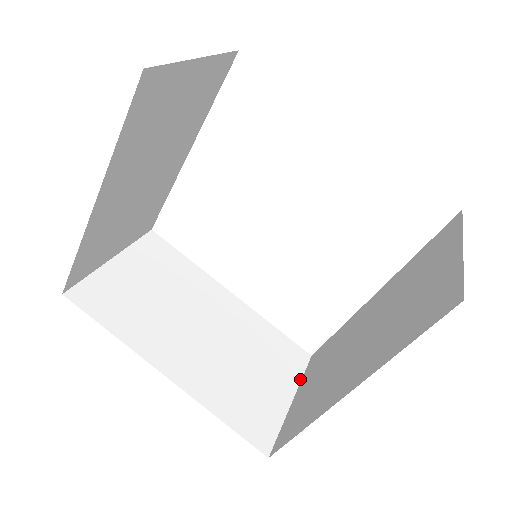
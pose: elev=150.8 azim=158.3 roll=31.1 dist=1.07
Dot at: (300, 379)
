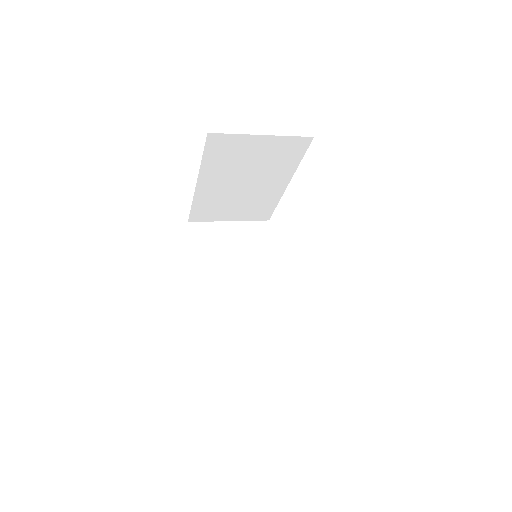
Dot at: (268, 355)
